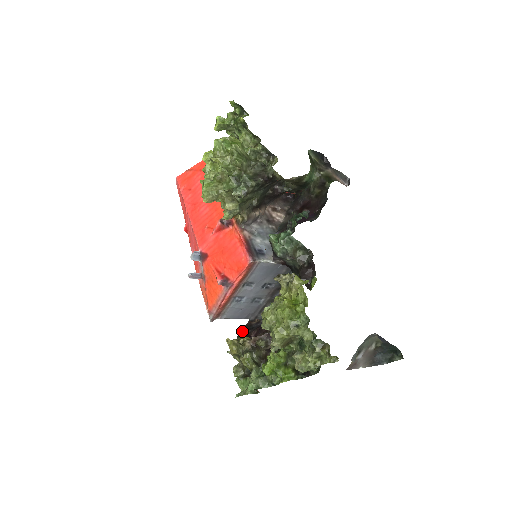
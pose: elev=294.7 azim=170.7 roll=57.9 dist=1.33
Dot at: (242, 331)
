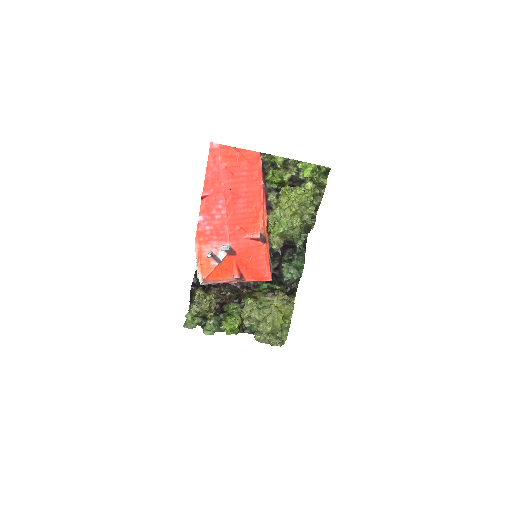
Dot at: (196, 277)
